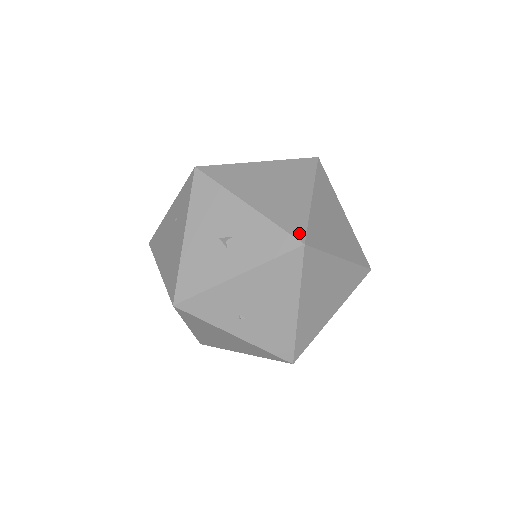
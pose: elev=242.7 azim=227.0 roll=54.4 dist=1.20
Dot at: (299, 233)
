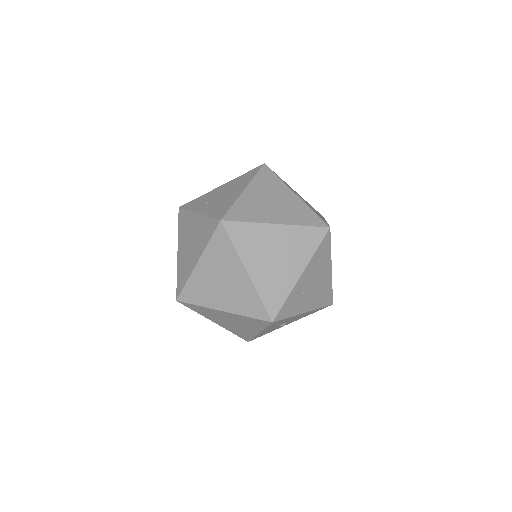
Dot at: occluded
